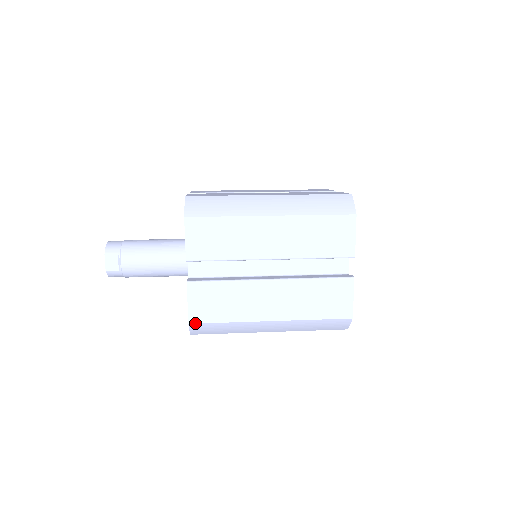
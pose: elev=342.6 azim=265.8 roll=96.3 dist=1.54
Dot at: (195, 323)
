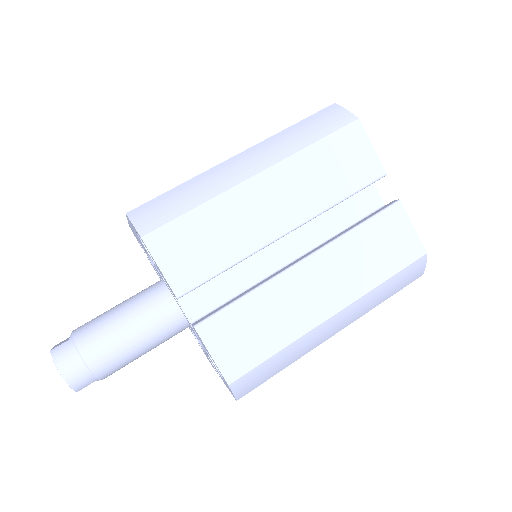
Dot at: occluded
